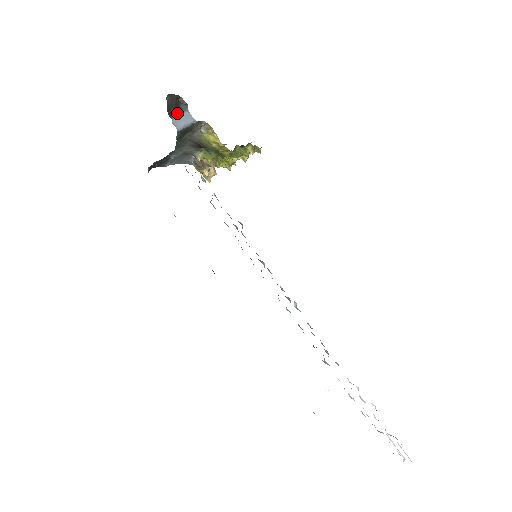
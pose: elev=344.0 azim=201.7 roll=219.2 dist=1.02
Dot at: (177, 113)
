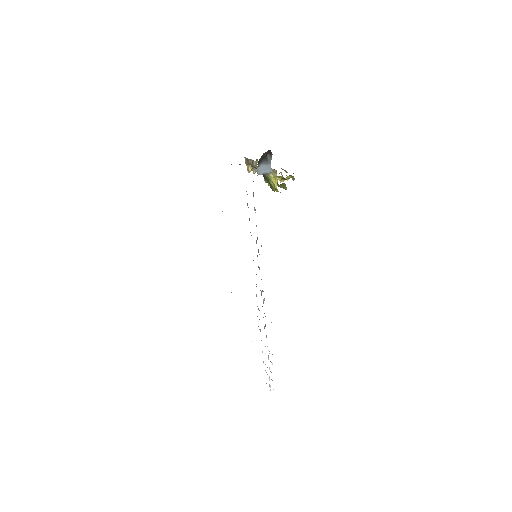
Dot at: (263, 163)
